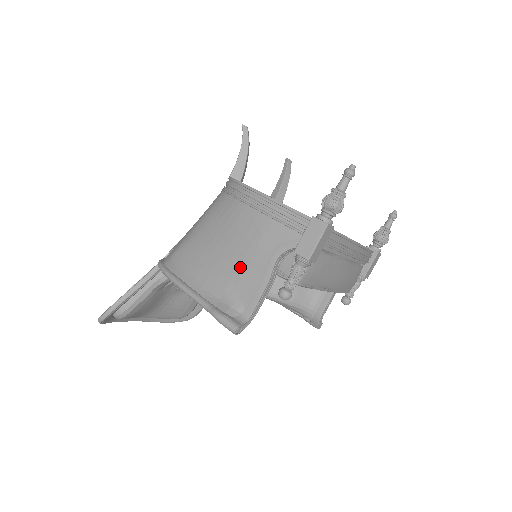
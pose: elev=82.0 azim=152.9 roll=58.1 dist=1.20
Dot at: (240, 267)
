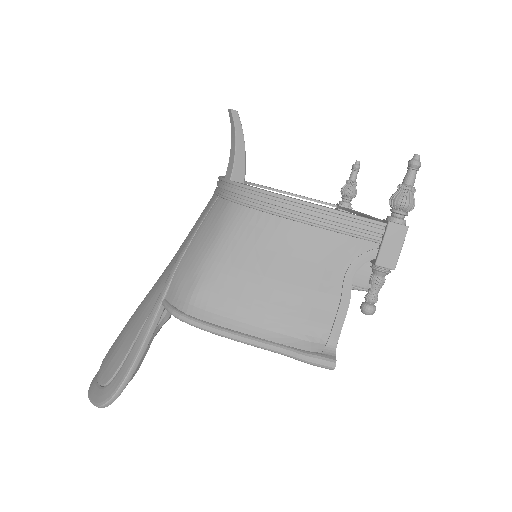
Dot at: (307, 295)
